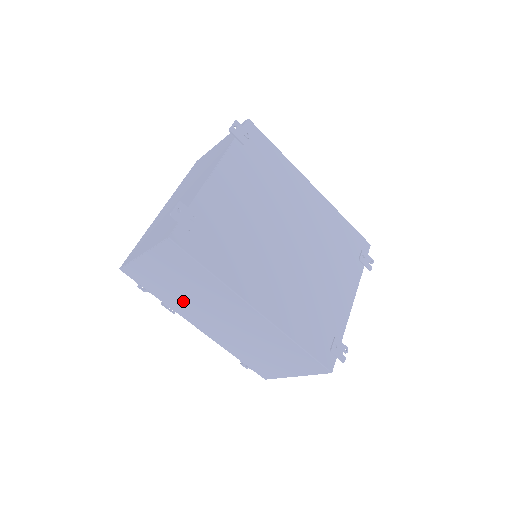
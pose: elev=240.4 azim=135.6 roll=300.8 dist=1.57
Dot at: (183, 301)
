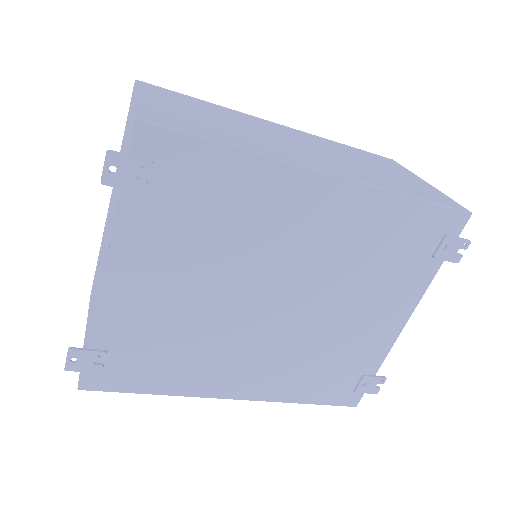
Dot at: occluded
